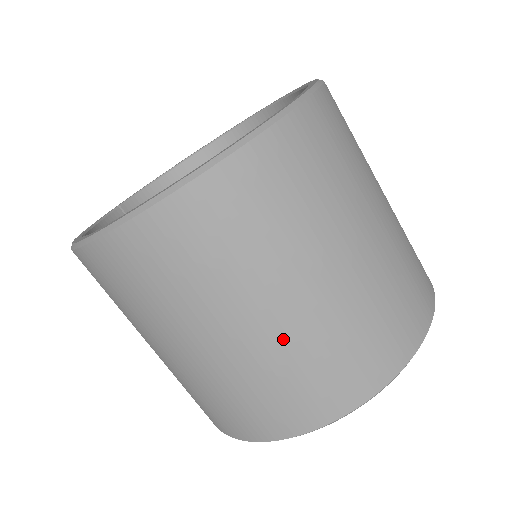
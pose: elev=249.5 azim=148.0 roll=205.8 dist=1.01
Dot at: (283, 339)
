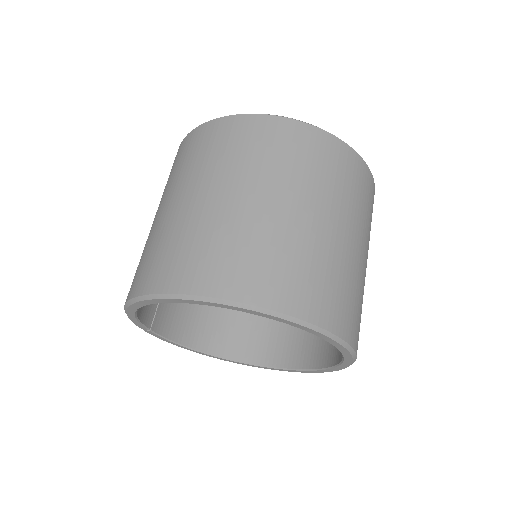
Dot at: (282, 226)
